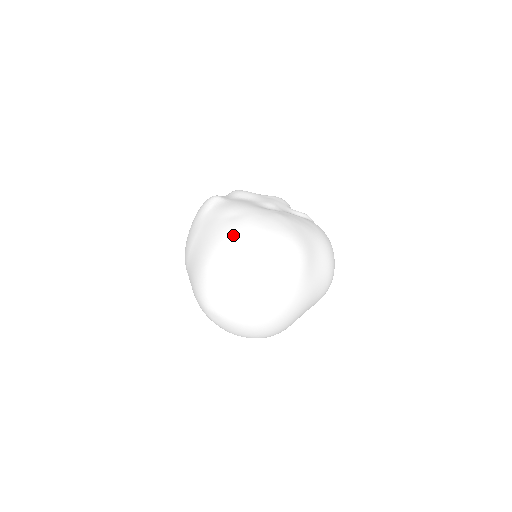
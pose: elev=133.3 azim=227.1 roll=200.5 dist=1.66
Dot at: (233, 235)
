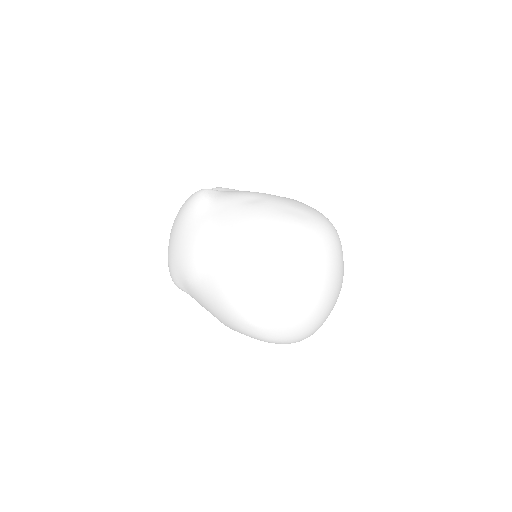
Dot at: (270, 215)
